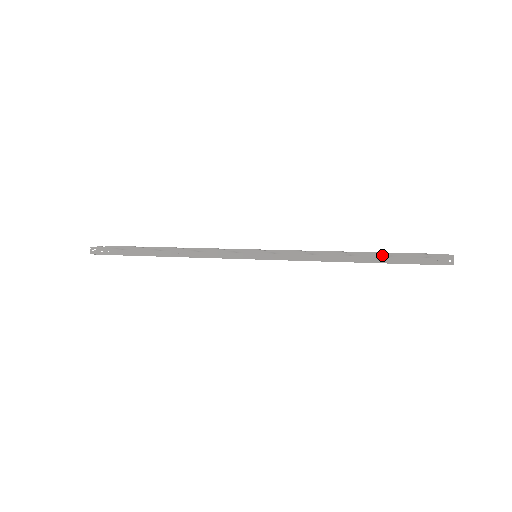
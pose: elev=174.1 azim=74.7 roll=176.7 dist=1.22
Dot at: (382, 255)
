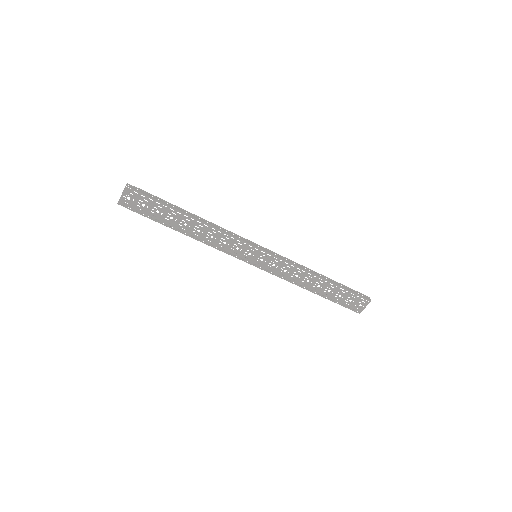
Dot at: (336, 282)
